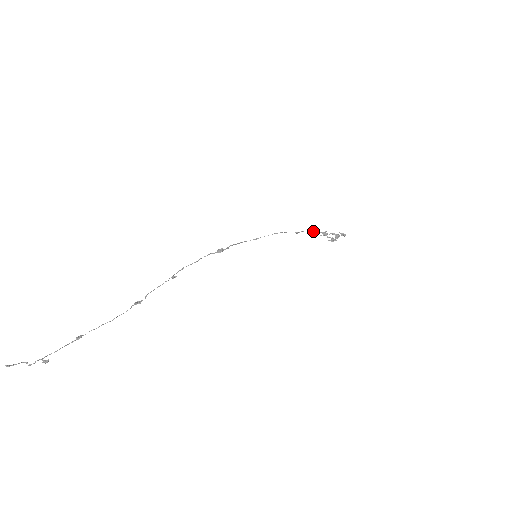
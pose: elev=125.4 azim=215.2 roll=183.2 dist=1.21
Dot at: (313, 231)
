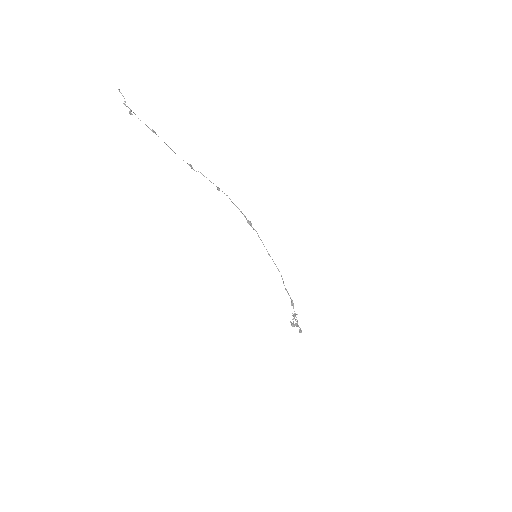
Dot at: (293, 304)
